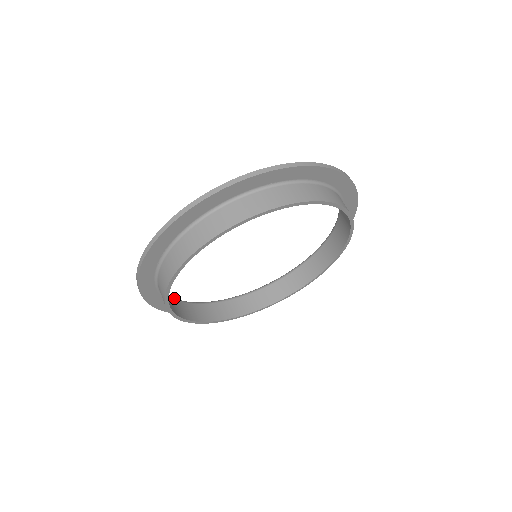
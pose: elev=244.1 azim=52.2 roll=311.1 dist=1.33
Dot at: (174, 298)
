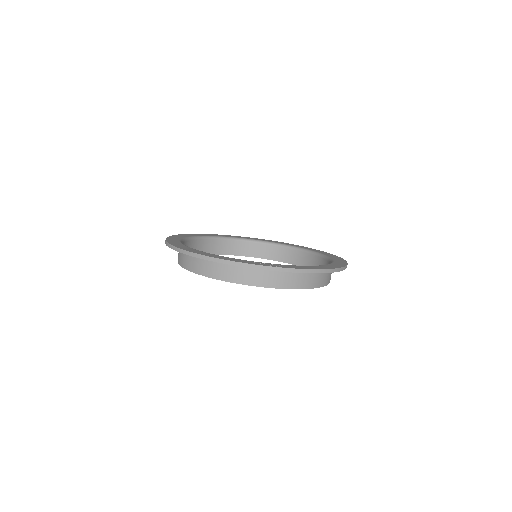
Dot at: occluded
